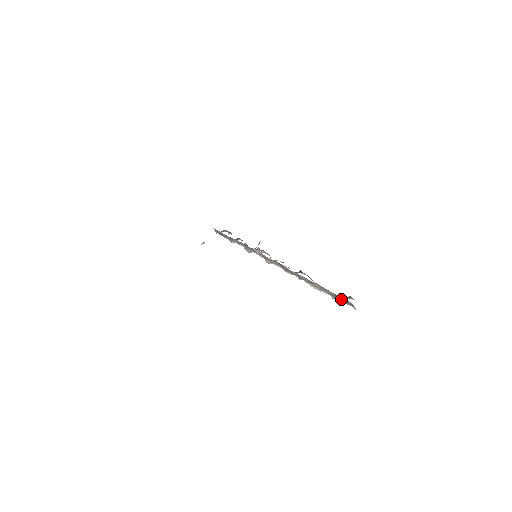
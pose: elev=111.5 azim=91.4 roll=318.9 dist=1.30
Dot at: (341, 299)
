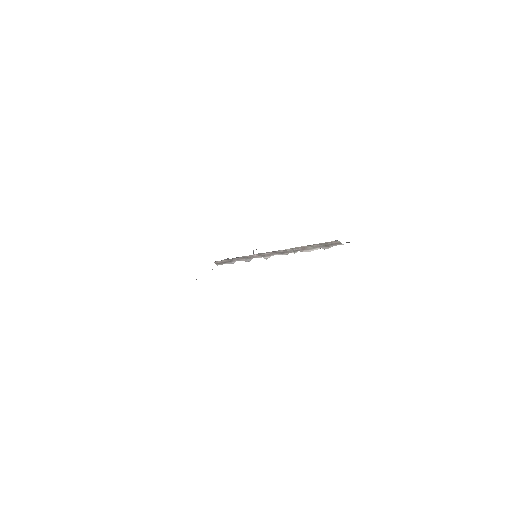
Dot at: (330, 244)
